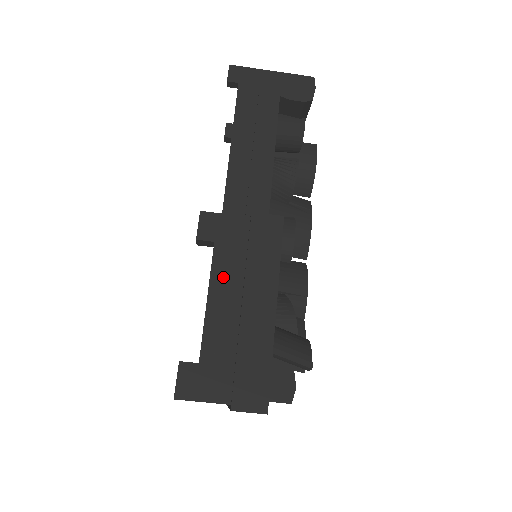
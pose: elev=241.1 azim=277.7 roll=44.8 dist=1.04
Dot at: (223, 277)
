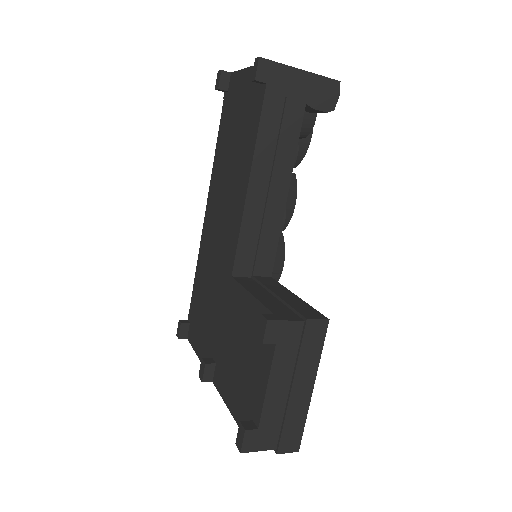
Dot at: (280, 369)
